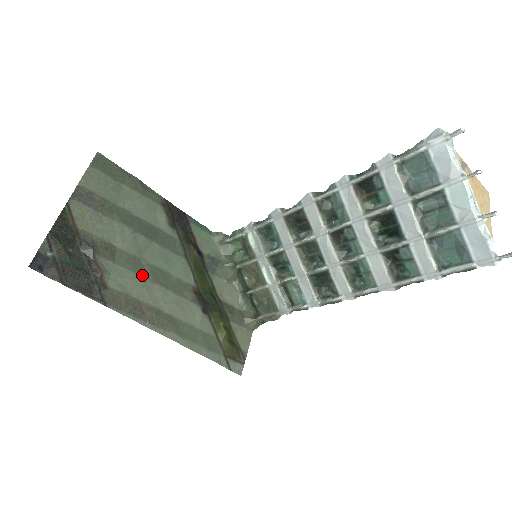
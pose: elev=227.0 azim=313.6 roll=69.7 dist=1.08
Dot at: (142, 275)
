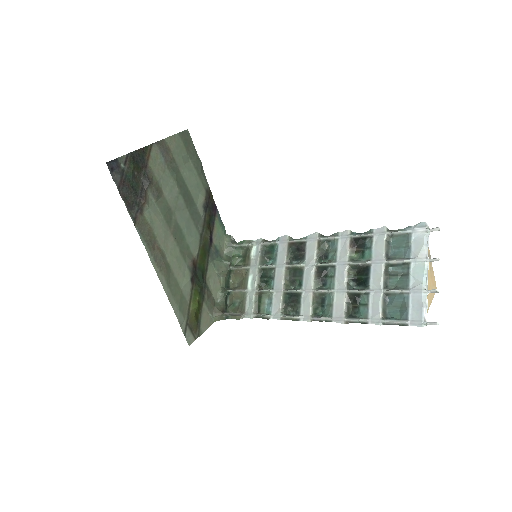
Dot at: (168, 224)
